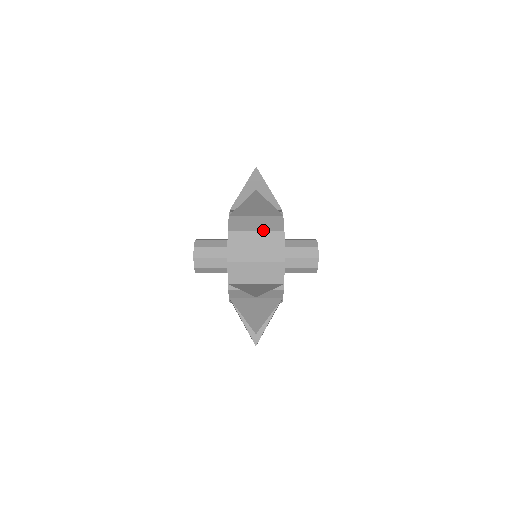
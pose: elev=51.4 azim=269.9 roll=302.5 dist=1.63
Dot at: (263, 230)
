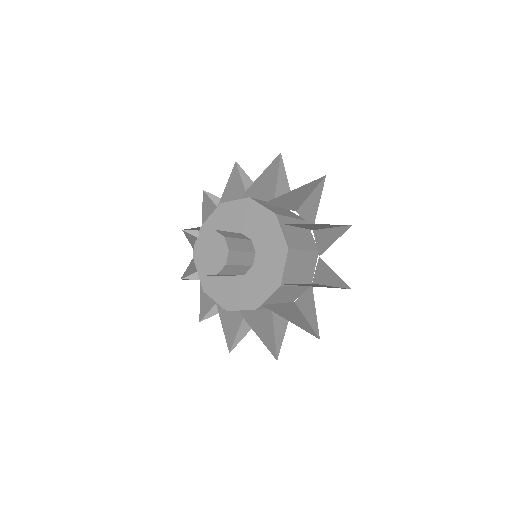
Dot at: (308, 250)
